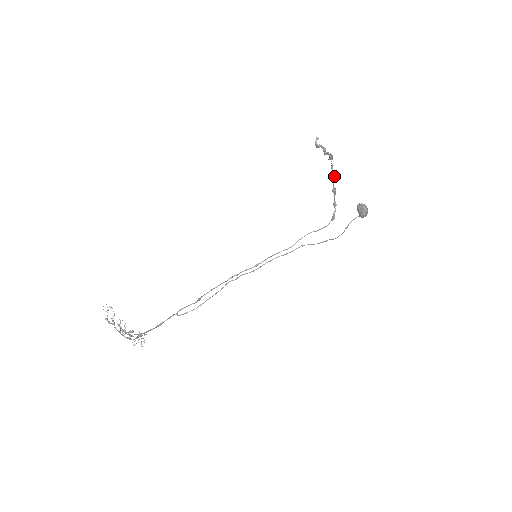
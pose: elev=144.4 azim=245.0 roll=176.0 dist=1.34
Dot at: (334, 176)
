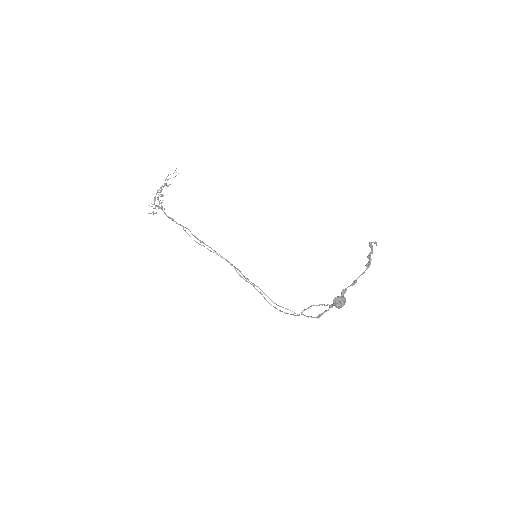
Dot at: (356, 281)
